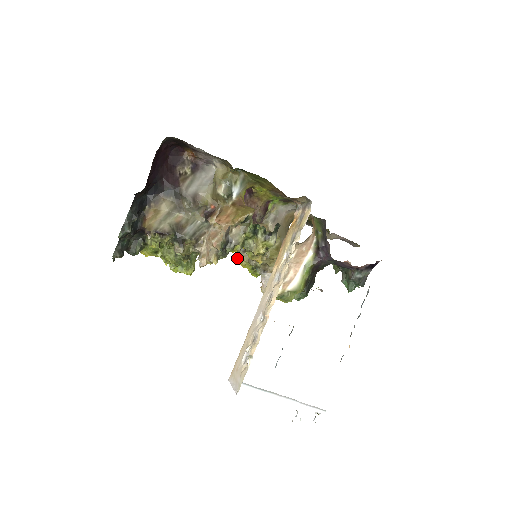
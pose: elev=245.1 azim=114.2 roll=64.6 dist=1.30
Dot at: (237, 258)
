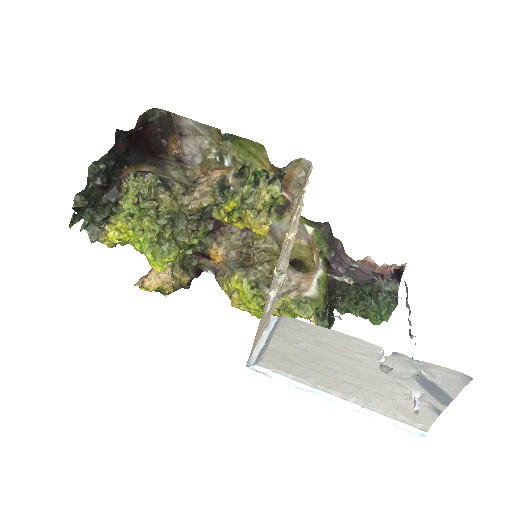
Dot at: (230, 279)
